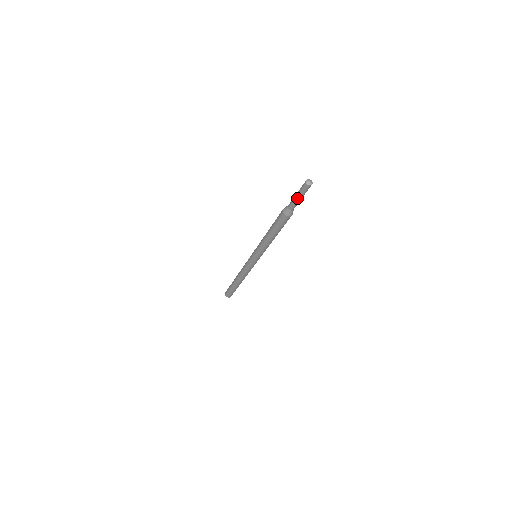
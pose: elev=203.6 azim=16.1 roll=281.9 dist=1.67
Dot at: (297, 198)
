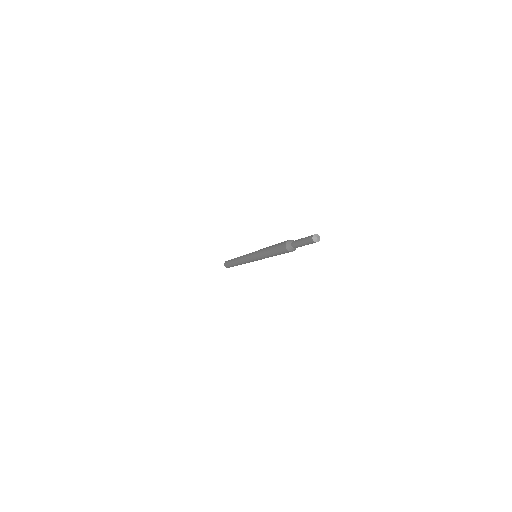
Dot at: (301, 242)
